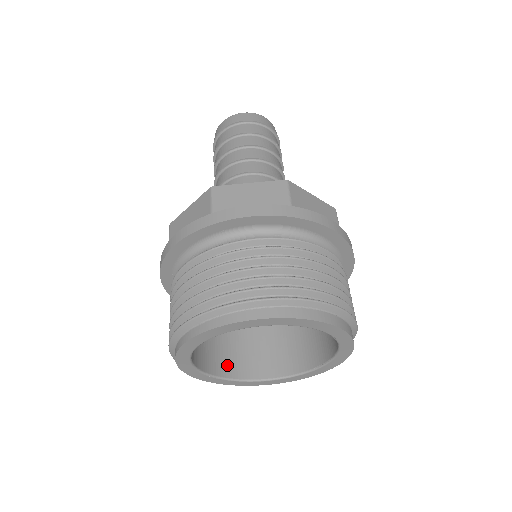
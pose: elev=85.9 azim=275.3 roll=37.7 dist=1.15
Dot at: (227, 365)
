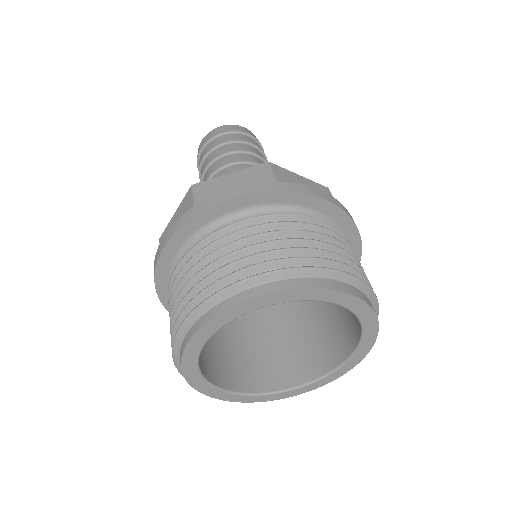
Dot at: (246, 379)
